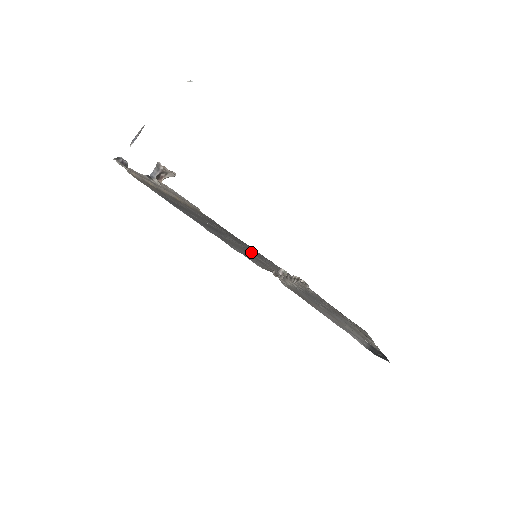
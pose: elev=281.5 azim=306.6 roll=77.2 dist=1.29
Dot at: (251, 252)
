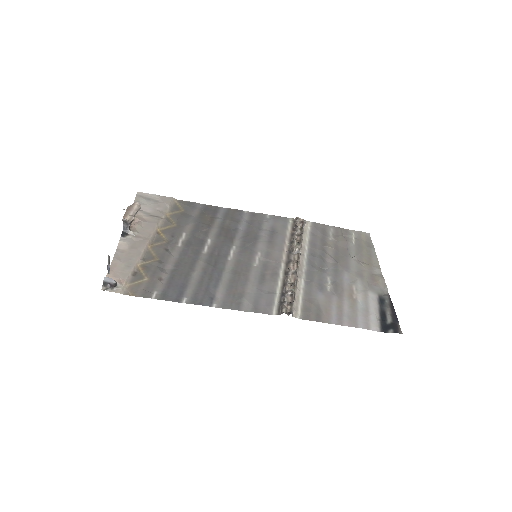
Dot at: (249, 249)
